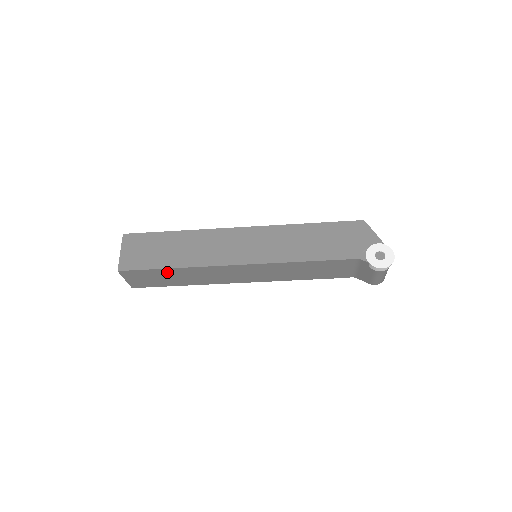
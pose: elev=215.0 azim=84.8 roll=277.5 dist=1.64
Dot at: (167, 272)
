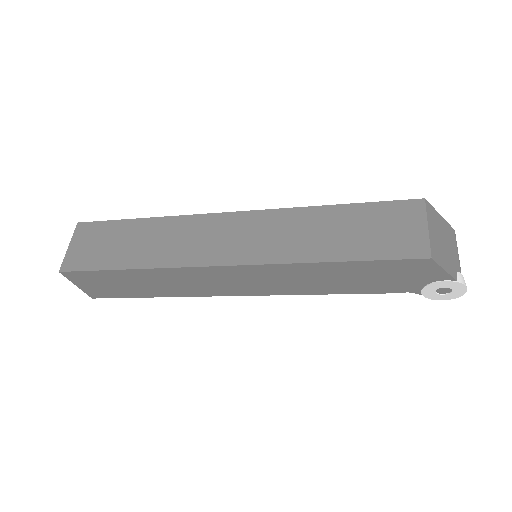
Dot at: occluded
